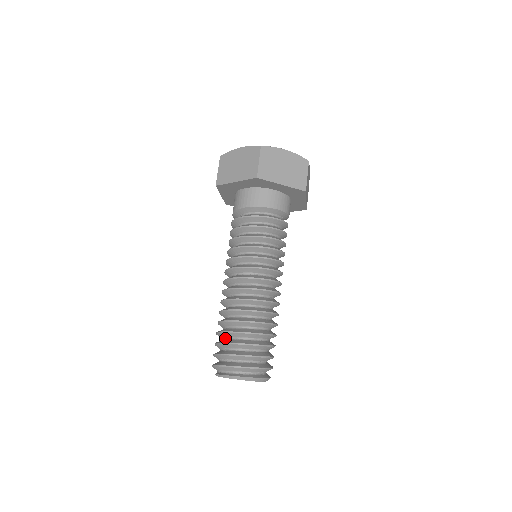
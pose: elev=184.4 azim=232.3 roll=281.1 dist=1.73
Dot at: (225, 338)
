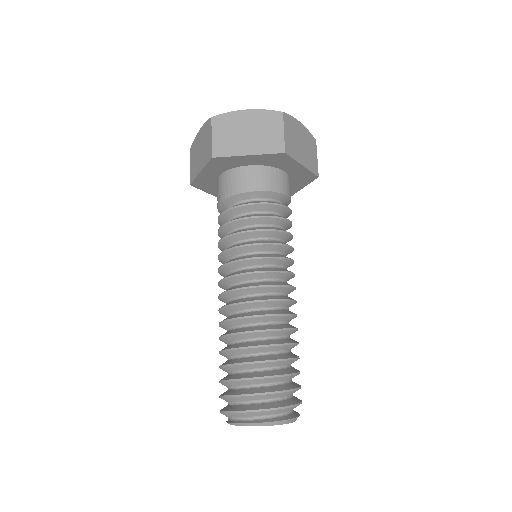
Dot at: (247, 370)
